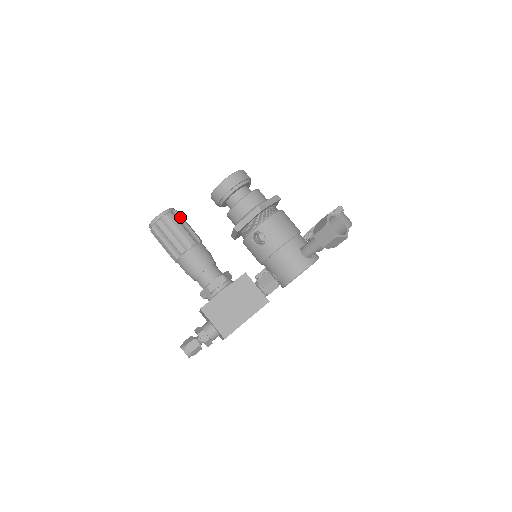
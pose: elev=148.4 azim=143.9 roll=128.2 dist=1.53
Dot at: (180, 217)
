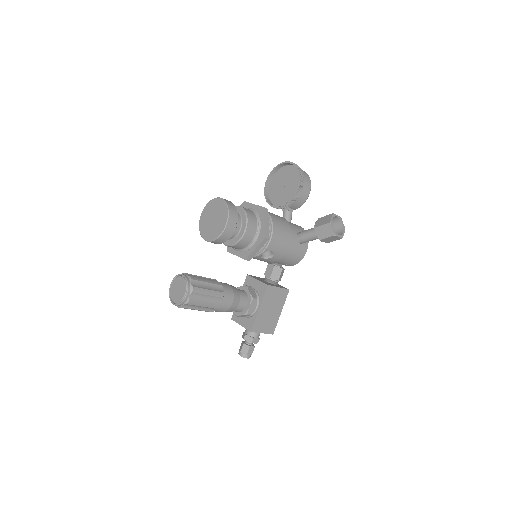
Dot at: (198, 282)
